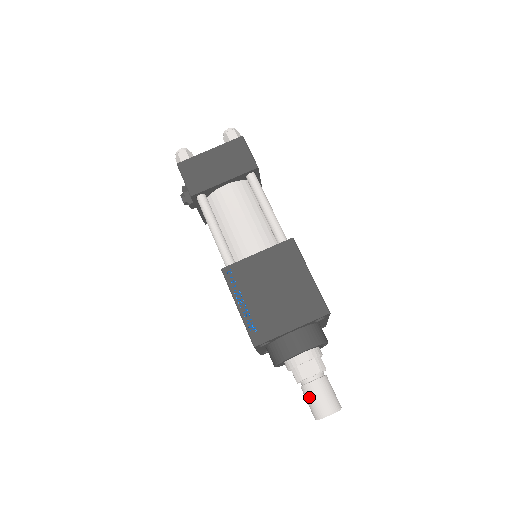
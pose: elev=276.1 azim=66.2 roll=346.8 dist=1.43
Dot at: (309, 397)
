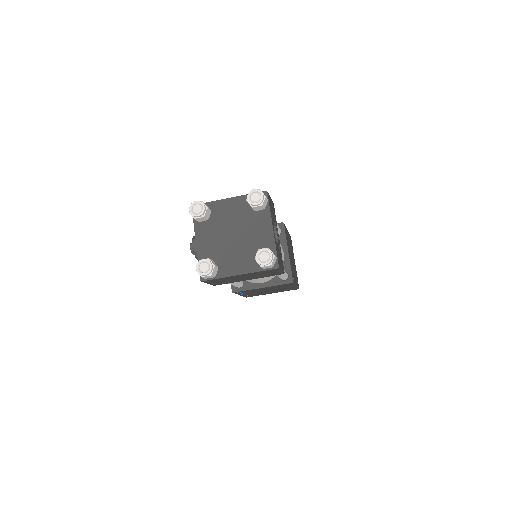
Dot at: occluded
